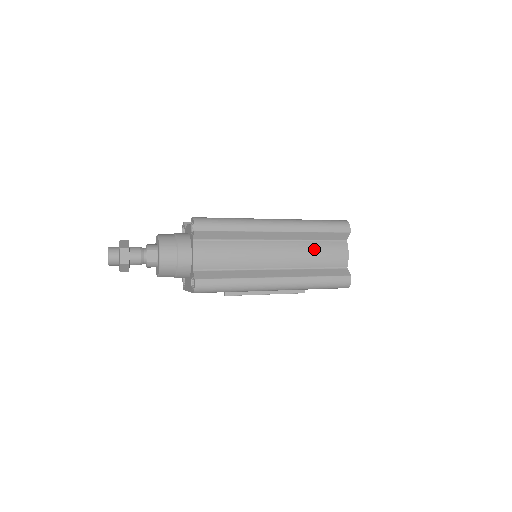
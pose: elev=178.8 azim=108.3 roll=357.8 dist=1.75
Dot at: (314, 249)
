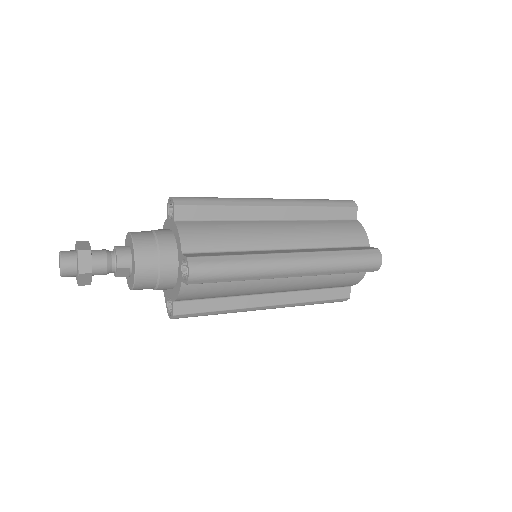
Dot at: (326, 280)
